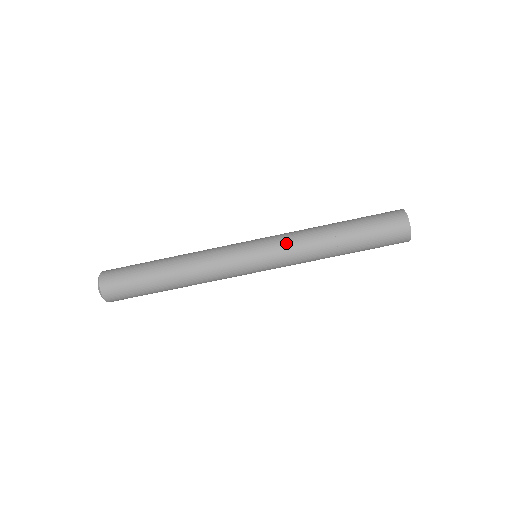
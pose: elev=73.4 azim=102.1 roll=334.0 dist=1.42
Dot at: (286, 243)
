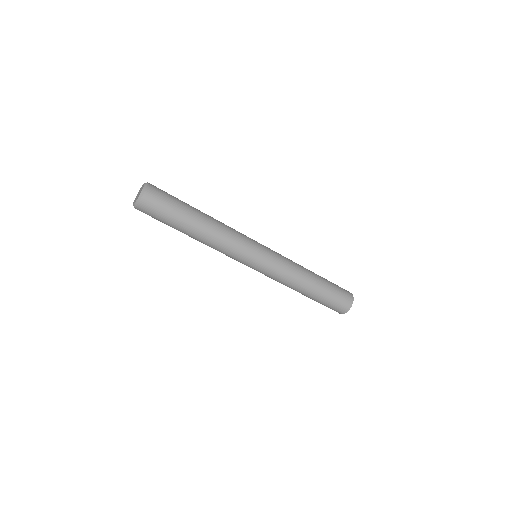
Dot at: (284, 263)
